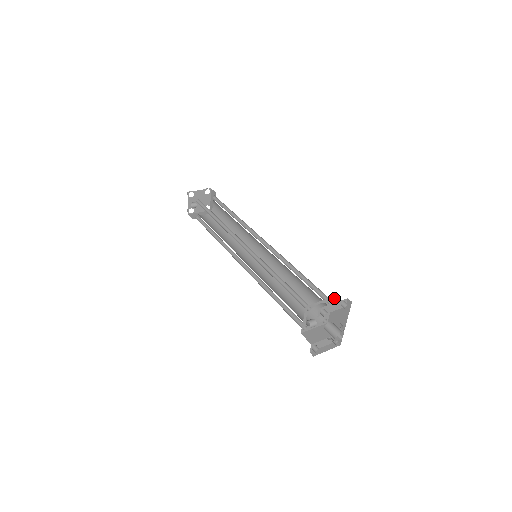
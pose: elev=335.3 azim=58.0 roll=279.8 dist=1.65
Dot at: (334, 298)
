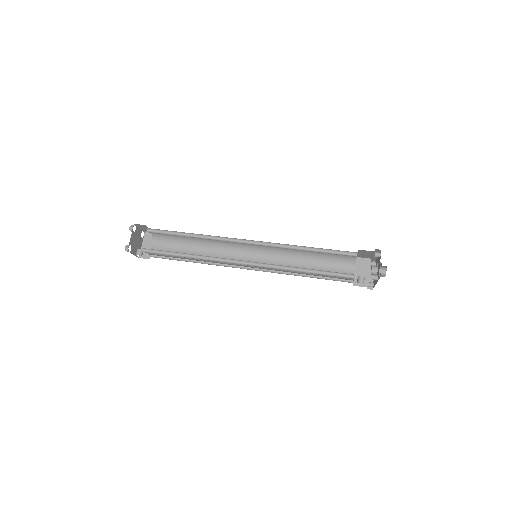
Dot at: (359, 250)
